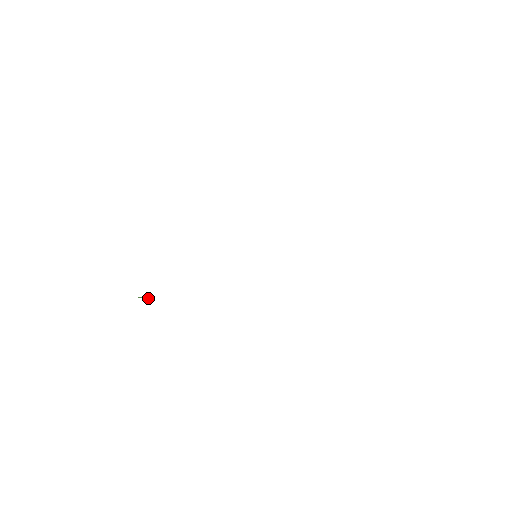
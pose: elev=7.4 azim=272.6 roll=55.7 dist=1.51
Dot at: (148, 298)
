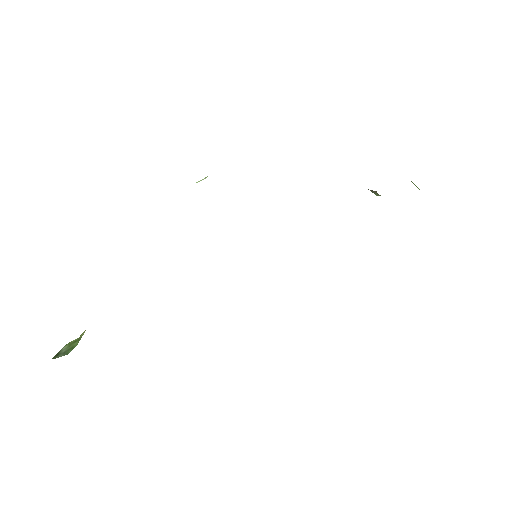
Dot at: occluded
